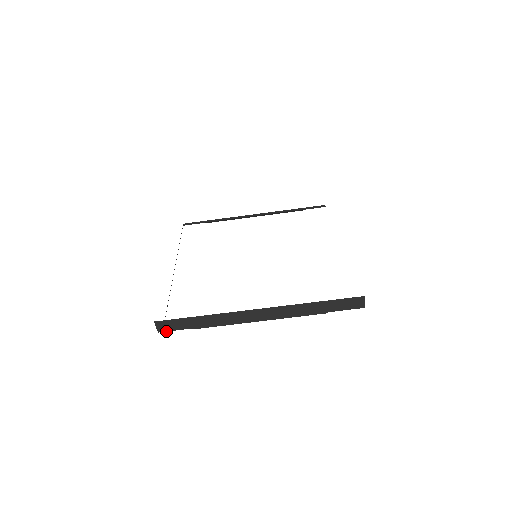
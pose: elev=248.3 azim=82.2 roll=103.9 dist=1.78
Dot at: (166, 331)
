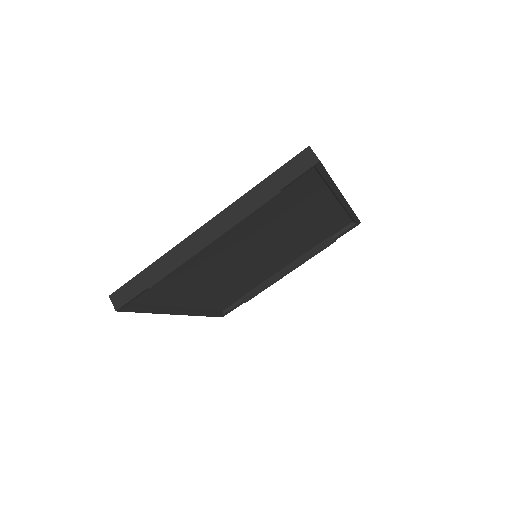
Dot at: (123, 305)
